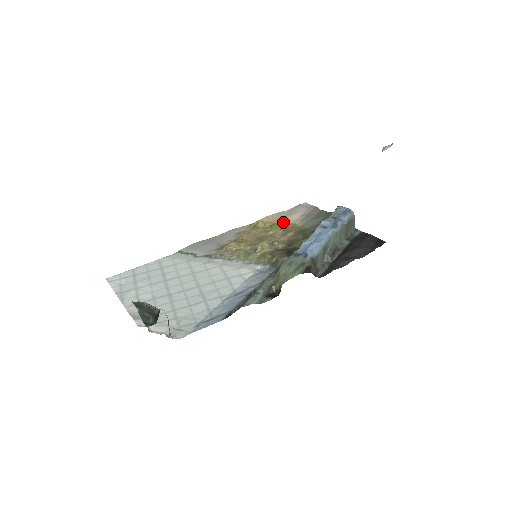
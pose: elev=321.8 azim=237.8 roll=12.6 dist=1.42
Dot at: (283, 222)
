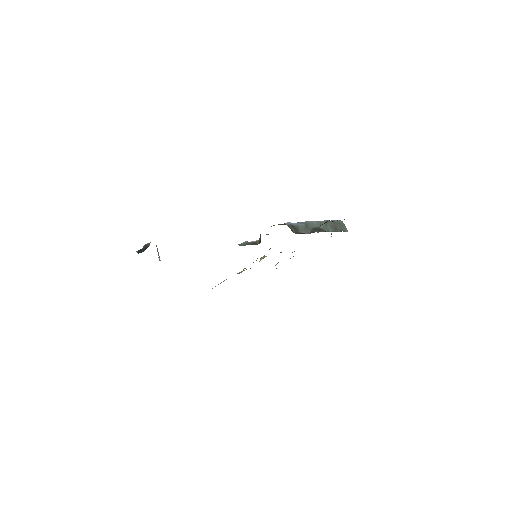
Dot at: occluded
